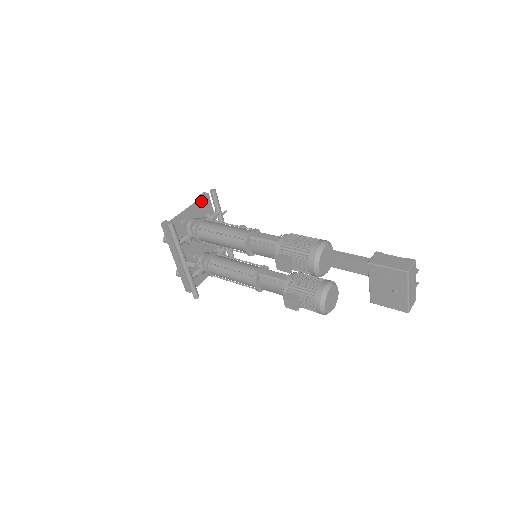
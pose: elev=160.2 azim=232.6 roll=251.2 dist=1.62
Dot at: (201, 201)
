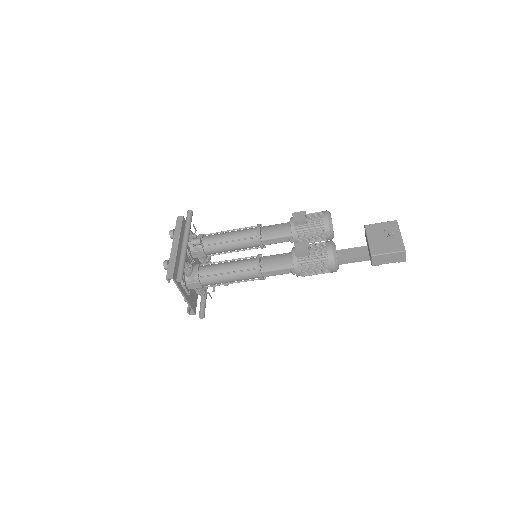
Dot at: occluded
